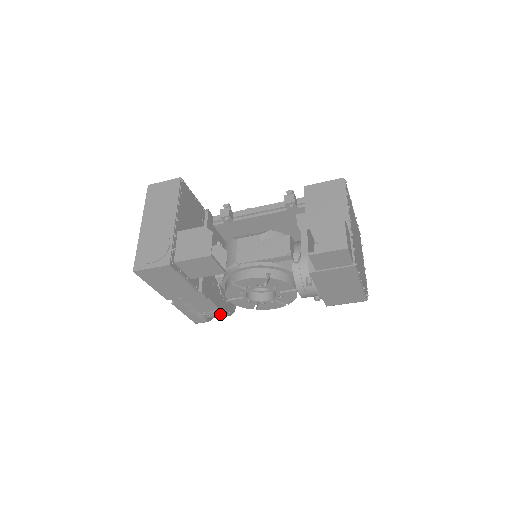
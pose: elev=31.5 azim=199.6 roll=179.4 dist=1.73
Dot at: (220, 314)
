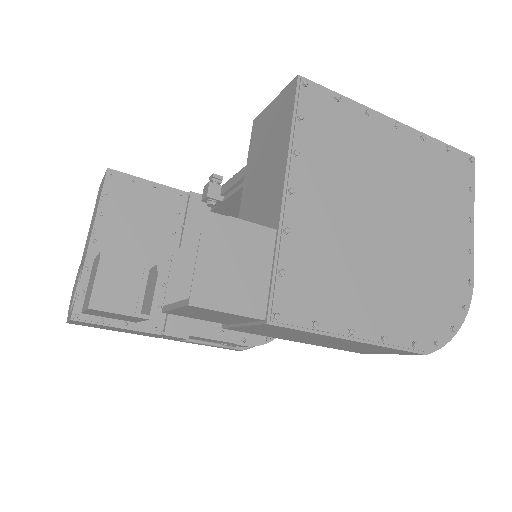
Dot at: (243, 346)
